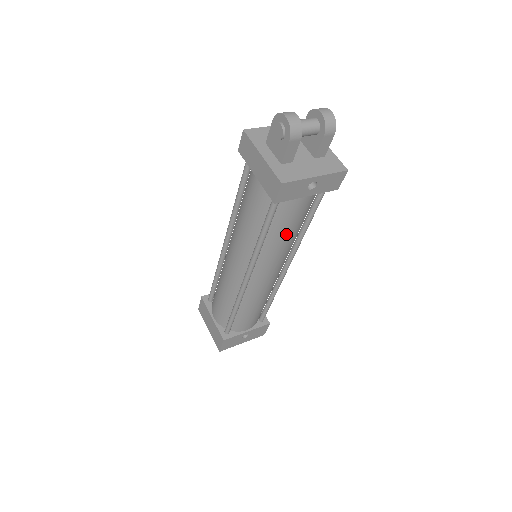
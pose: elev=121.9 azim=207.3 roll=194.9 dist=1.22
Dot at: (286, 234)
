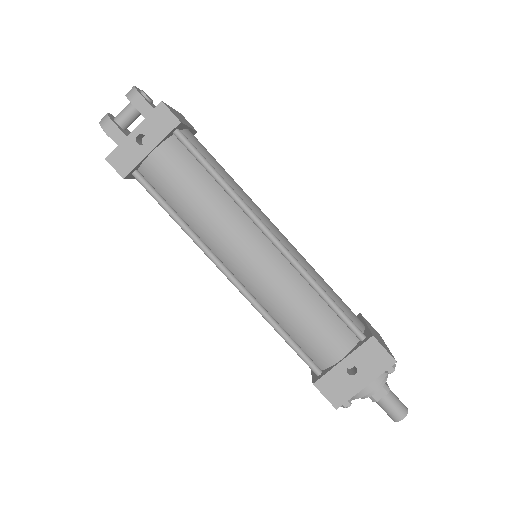
Dot at: (193, 200)
